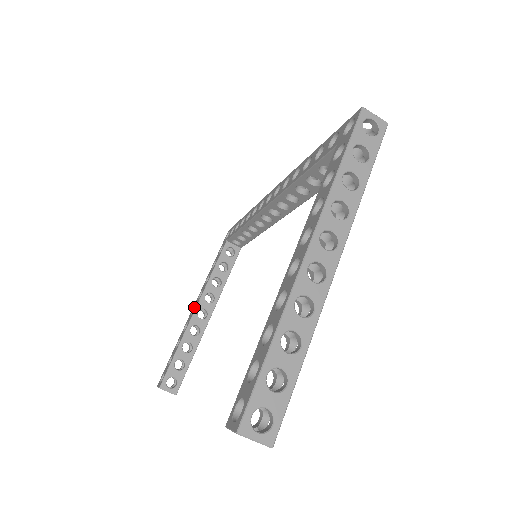
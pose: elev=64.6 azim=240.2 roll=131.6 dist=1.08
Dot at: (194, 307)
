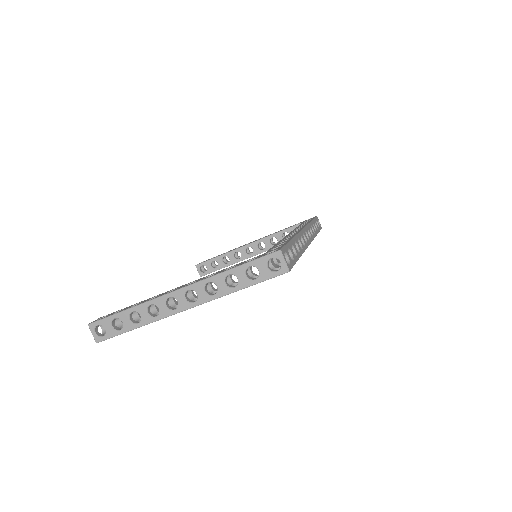
Dot at: occluded
